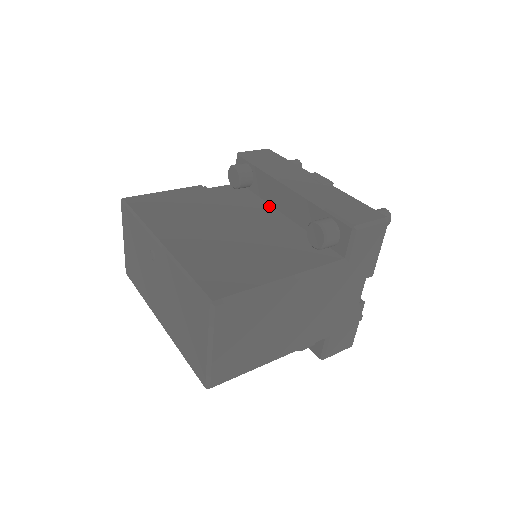
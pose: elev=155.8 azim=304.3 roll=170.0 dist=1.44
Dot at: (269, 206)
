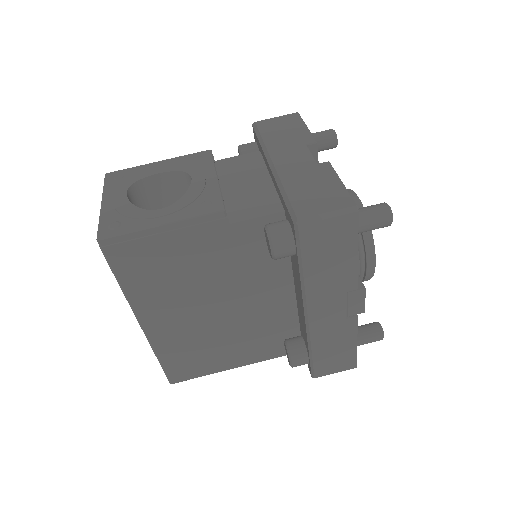
Dot at: (289, 273)
